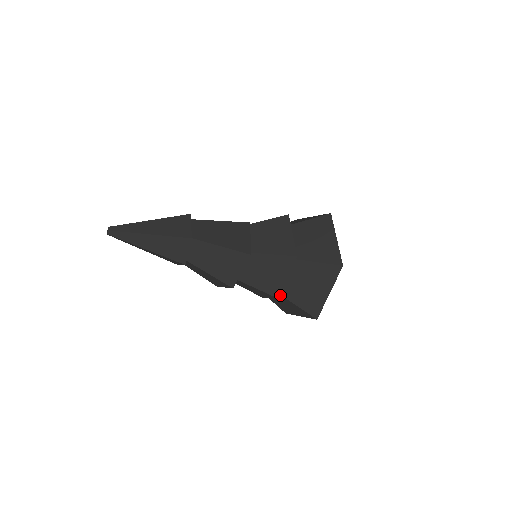
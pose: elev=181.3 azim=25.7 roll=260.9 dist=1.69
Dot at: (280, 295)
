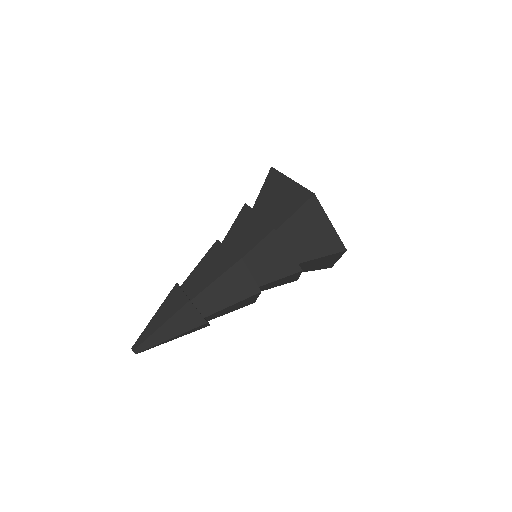
Dot at: (295, 280)
